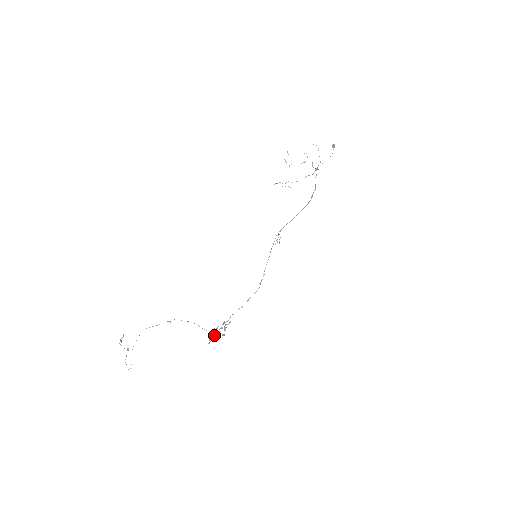
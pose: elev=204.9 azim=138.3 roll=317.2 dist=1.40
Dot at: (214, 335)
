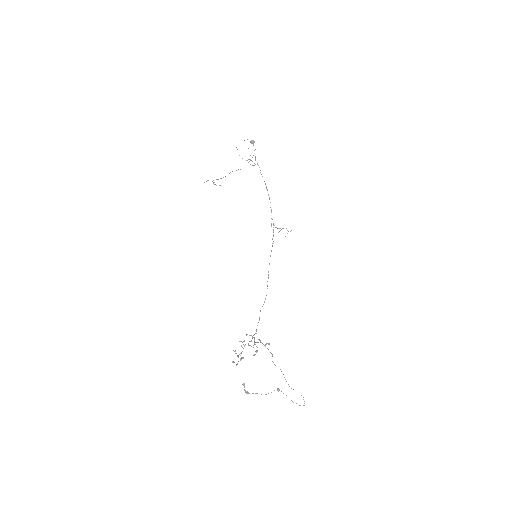
Dot at: occluded
